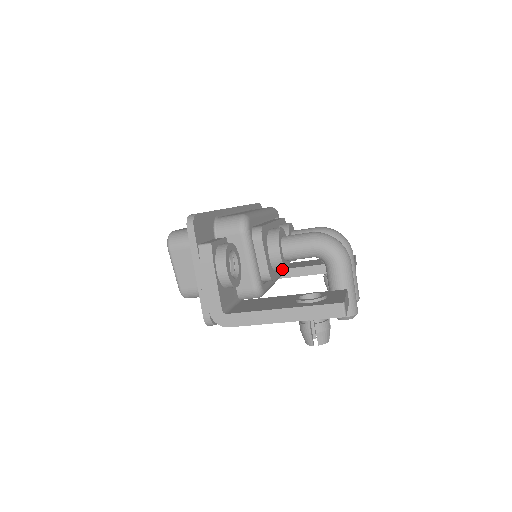
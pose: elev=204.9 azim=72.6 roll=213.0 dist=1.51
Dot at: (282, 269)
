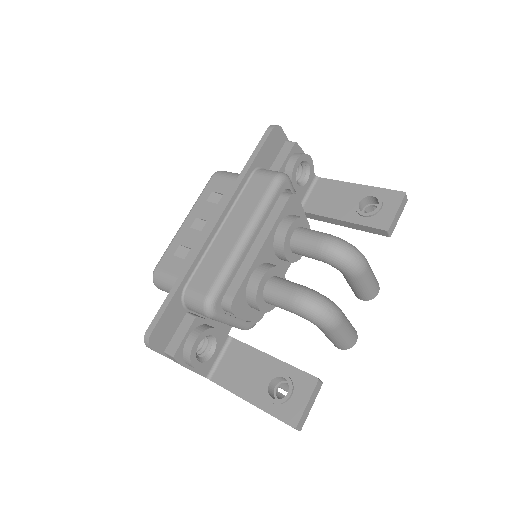
Dot at: (272, 305)
